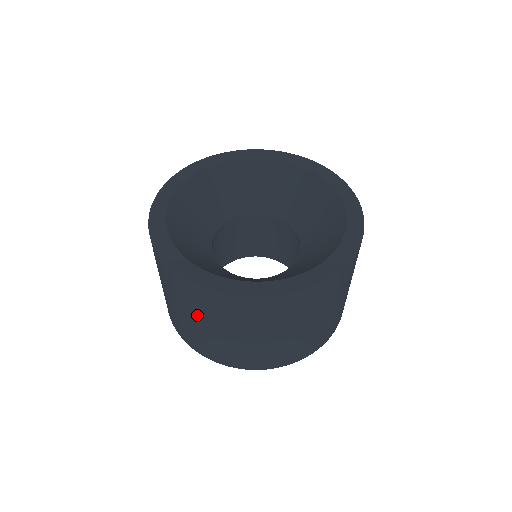
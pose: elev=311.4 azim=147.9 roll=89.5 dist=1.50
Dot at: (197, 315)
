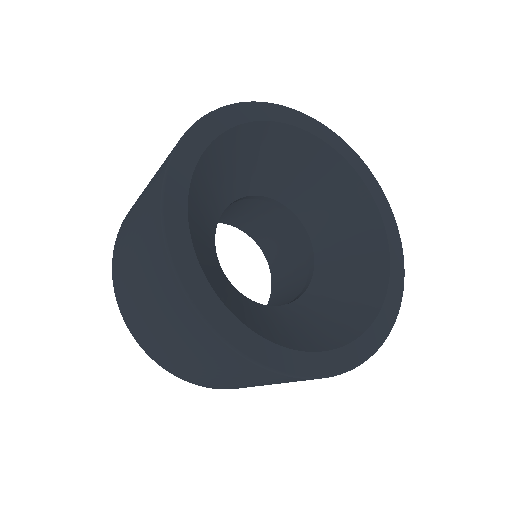
Dot at: (159, 311)
